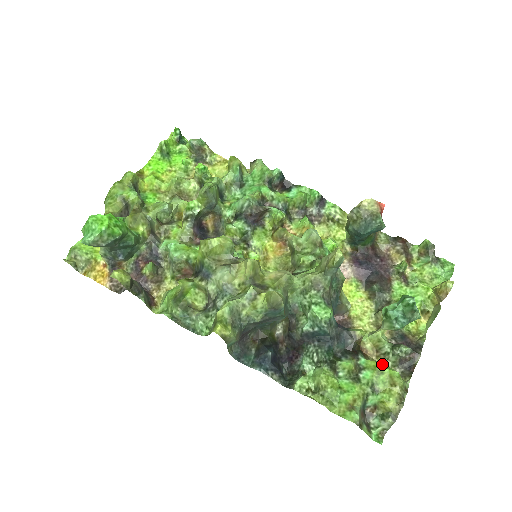
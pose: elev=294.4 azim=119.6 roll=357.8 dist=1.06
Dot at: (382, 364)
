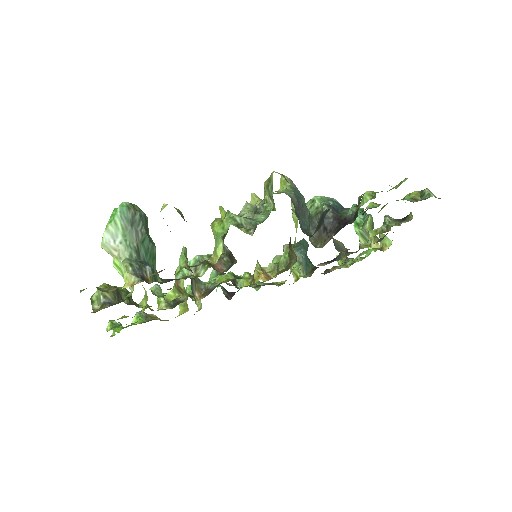
Dot at: occluded
